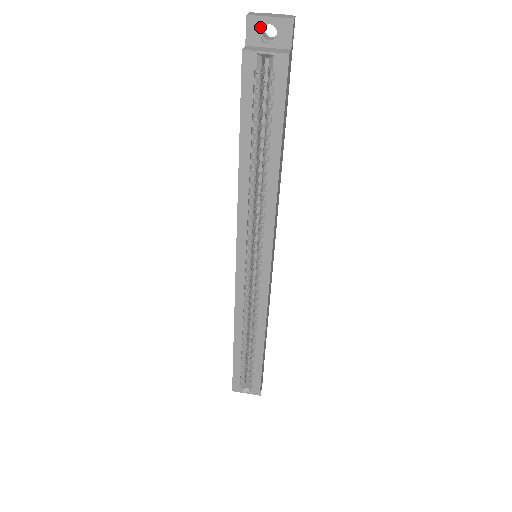
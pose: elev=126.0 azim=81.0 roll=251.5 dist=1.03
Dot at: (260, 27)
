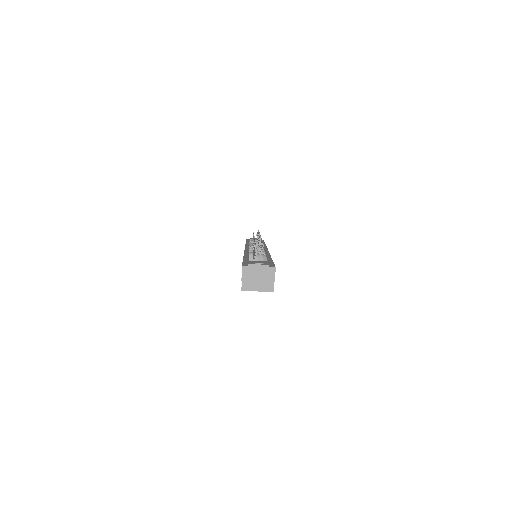
Dot at: (252, 280)
